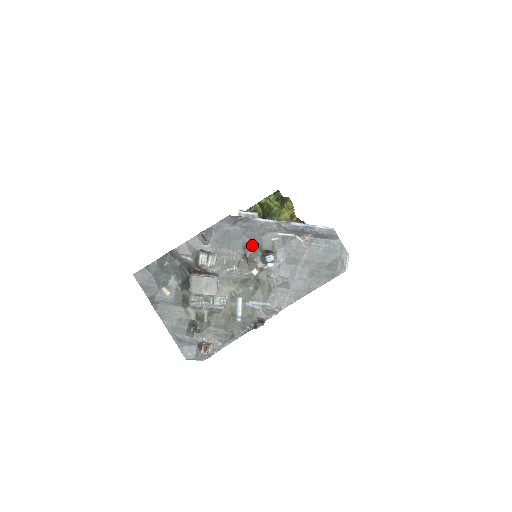
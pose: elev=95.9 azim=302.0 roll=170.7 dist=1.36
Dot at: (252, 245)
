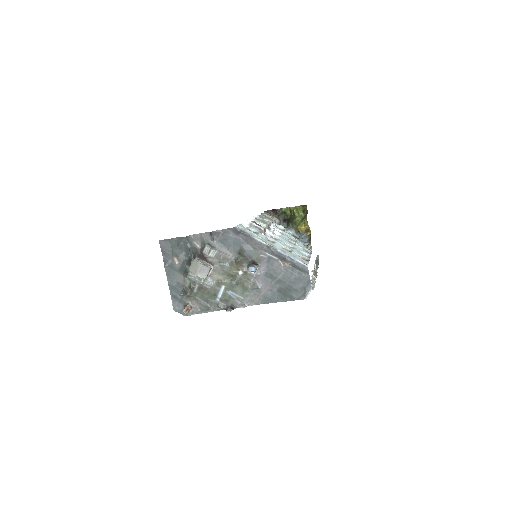
Dot at: (245, 254)
